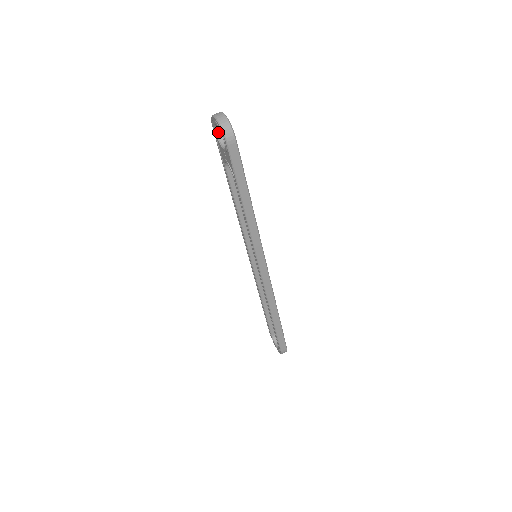
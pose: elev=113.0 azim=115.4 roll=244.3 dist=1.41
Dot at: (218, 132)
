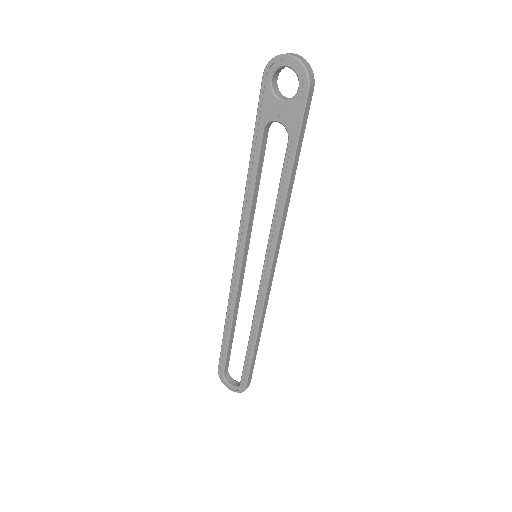
Dot at: (273, 81)
